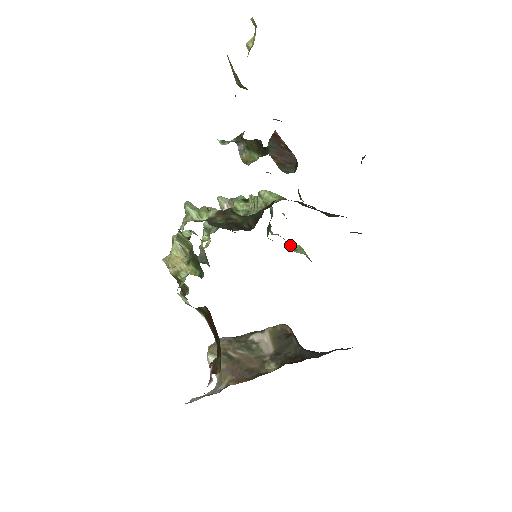
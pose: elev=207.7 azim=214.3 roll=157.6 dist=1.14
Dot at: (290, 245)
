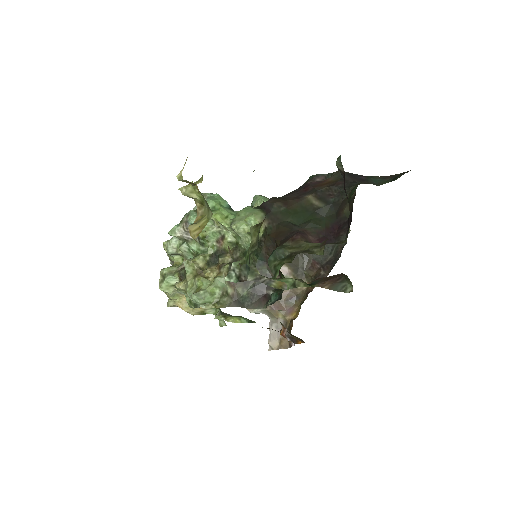
Dot at: occluded
